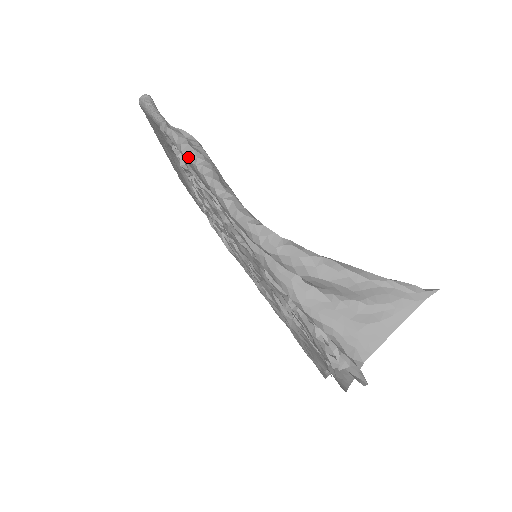
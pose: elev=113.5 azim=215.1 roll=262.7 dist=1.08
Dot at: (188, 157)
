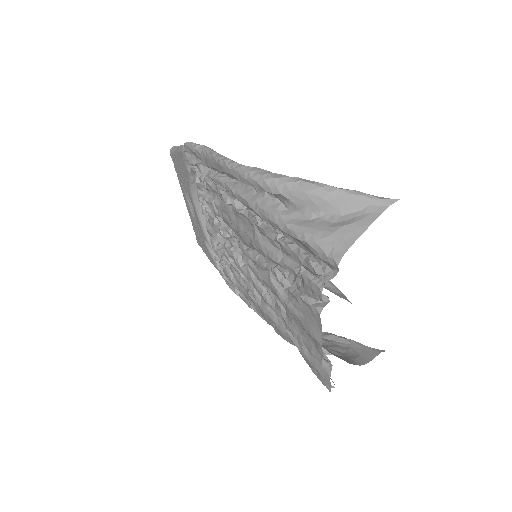
Dot at: (201, 151)
